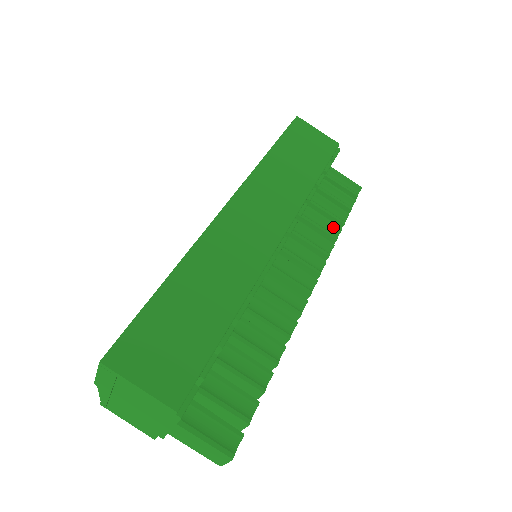
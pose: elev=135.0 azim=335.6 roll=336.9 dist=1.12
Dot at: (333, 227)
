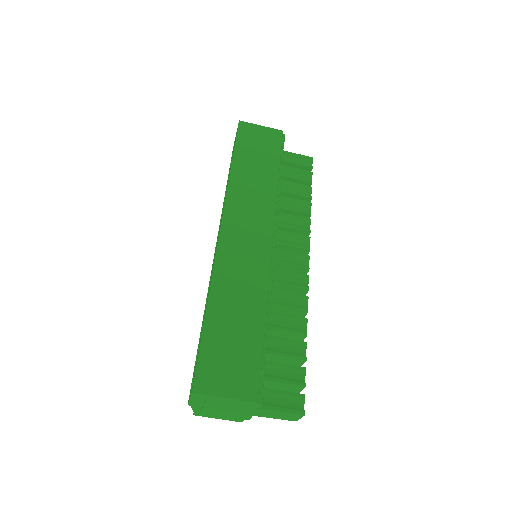
Dot at: (304, 204)
